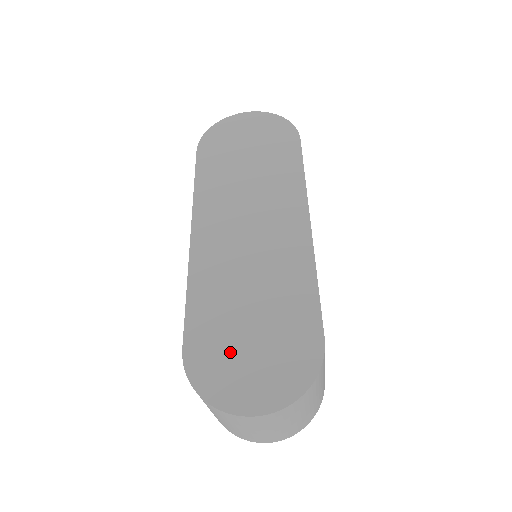
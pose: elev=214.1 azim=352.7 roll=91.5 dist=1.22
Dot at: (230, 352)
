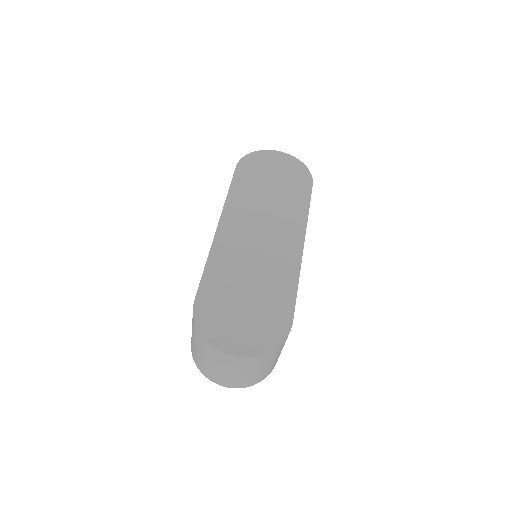
Dot at: (227, 311)
